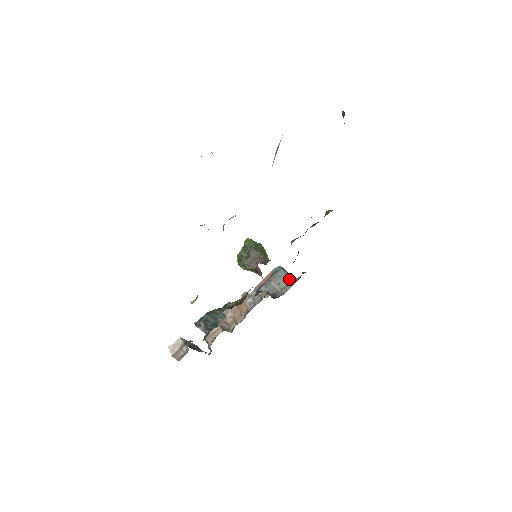
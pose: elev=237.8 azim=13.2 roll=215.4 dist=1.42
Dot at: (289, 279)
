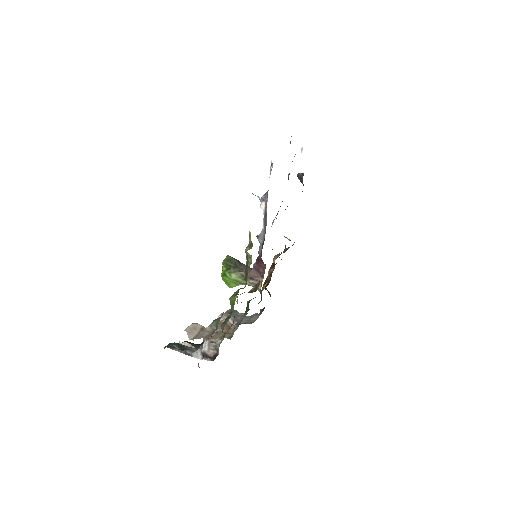
Dot at: (248, 316)
